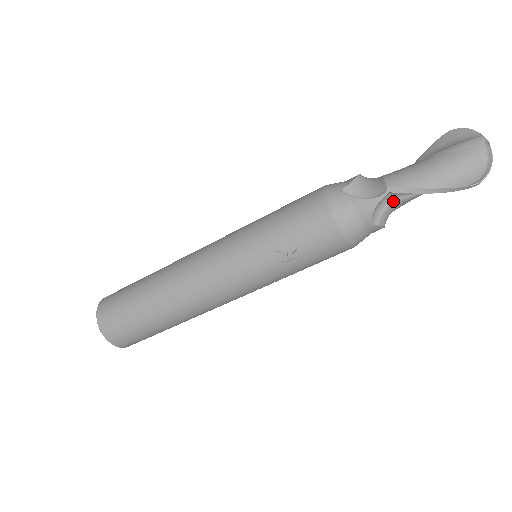
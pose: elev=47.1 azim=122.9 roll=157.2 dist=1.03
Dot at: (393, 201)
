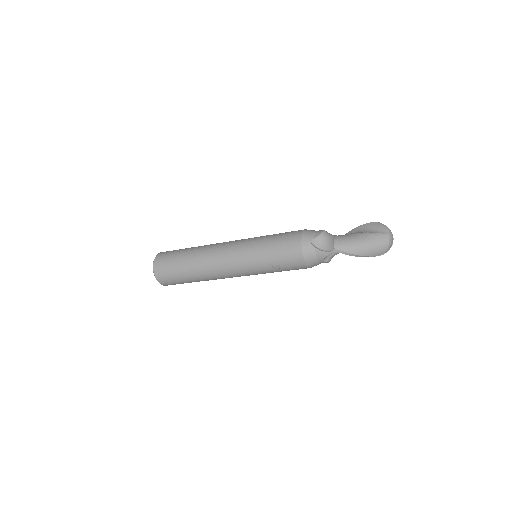
Dot at: (337, 252)
